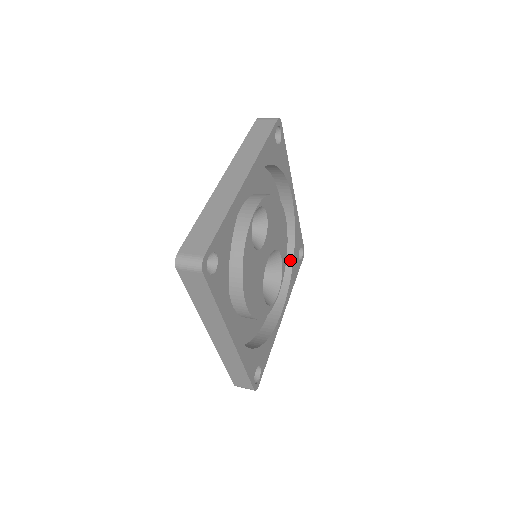
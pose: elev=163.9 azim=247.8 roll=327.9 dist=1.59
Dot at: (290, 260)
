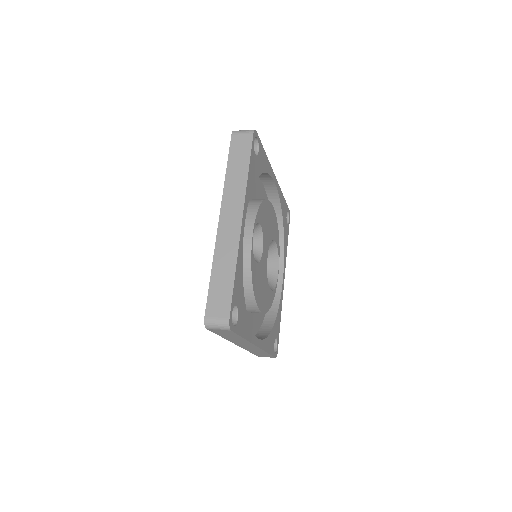
Dot at: (281, 231)
